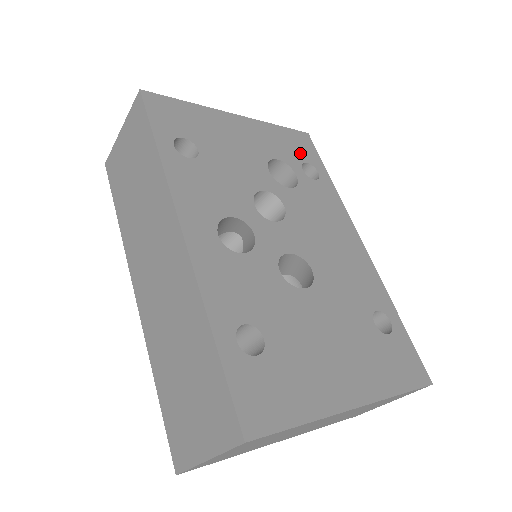
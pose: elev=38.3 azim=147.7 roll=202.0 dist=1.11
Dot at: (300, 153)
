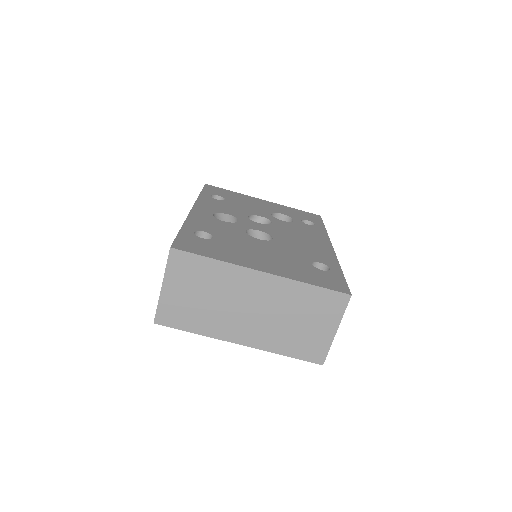
Dot at: (305, 217)
